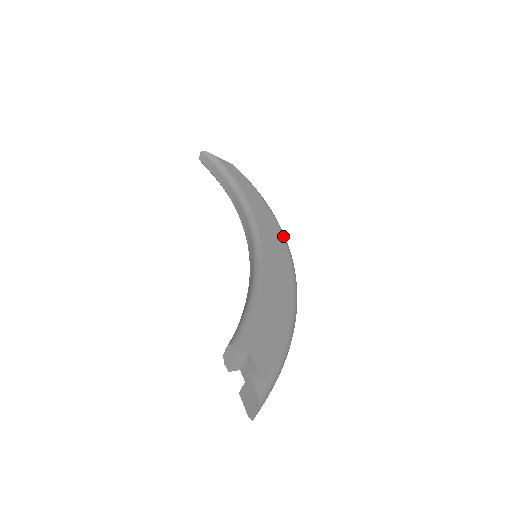
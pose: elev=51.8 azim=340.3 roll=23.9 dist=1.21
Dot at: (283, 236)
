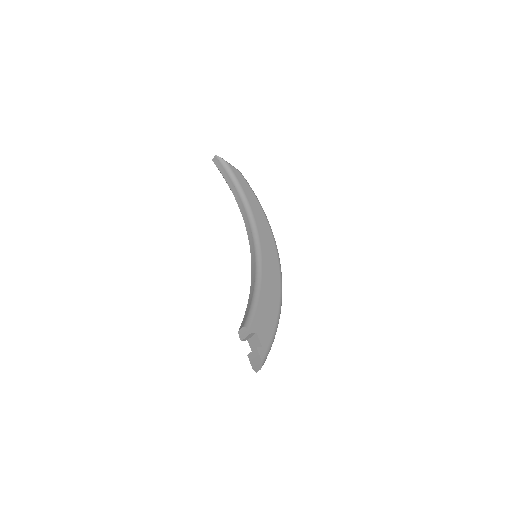
Dot at: (274, 241)
